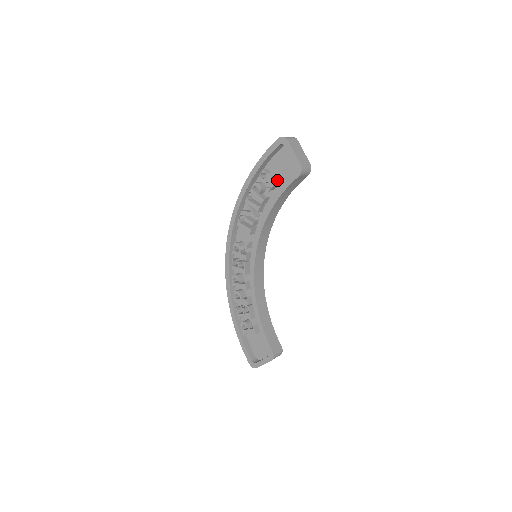
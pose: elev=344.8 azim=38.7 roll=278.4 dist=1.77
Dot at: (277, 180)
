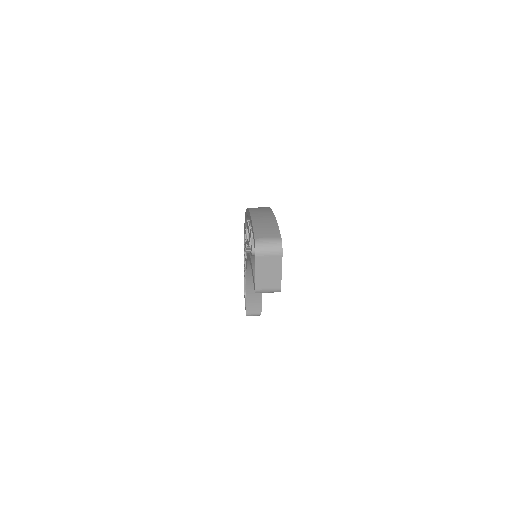
Dot at: occluded
